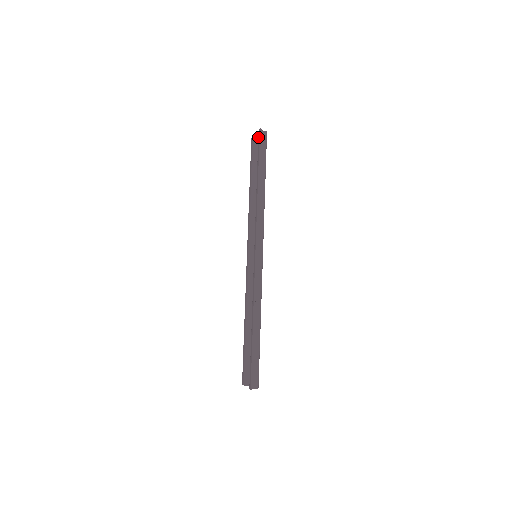
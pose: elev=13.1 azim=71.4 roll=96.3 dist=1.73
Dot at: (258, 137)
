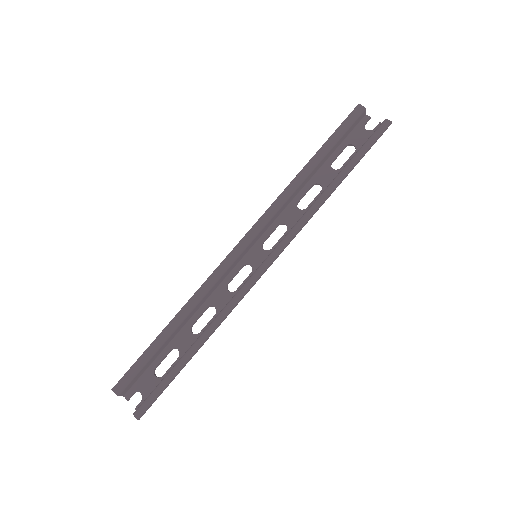
Dot at: (381, 128)
